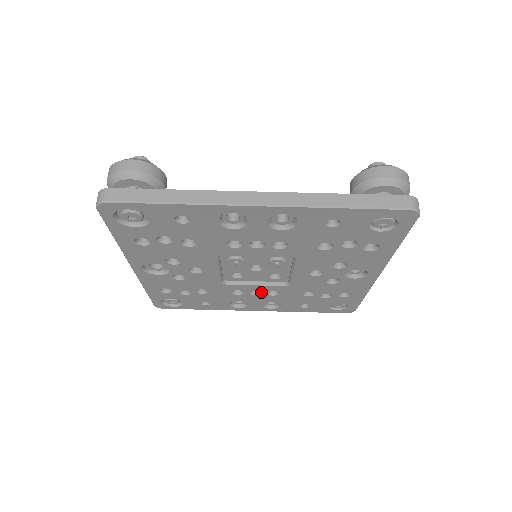
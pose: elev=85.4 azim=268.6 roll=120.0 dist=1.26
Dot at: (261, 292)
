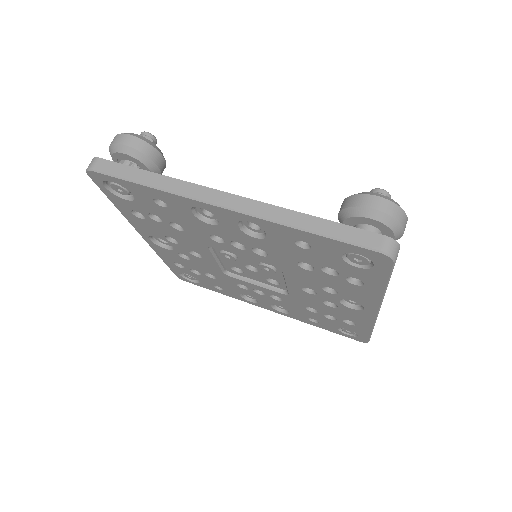
Dot at: (265, 293)
